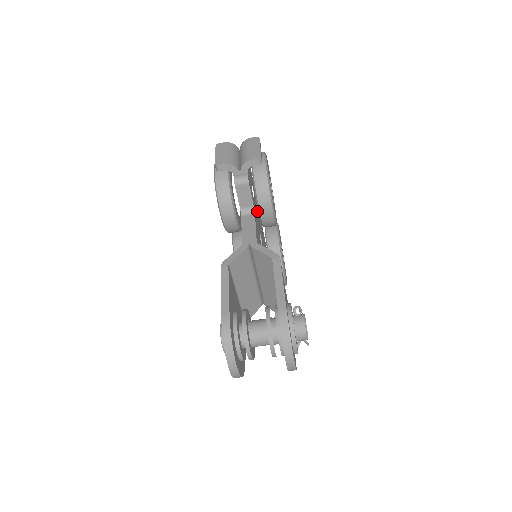
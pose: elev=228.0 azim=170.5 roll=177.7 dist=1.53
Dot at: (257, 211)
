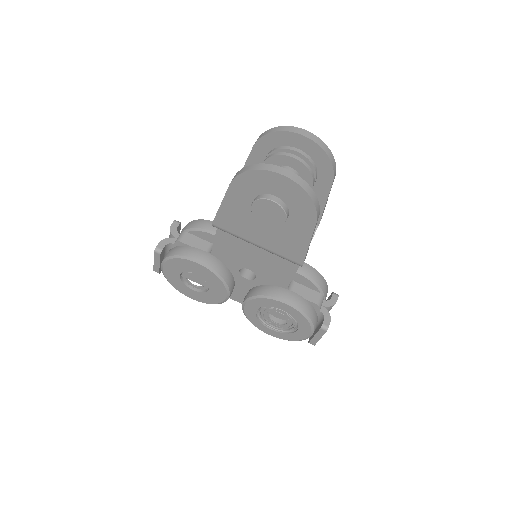
Dot at: occluded
